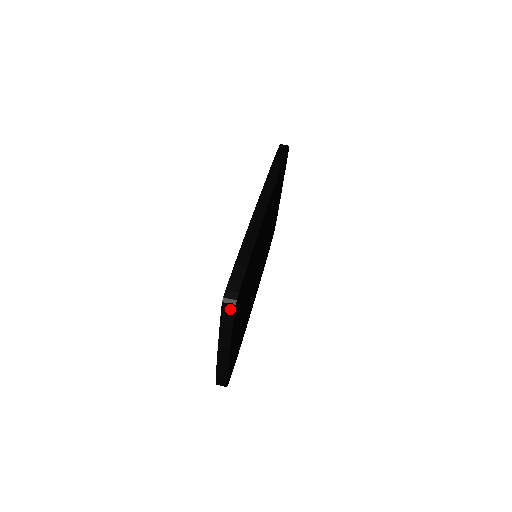
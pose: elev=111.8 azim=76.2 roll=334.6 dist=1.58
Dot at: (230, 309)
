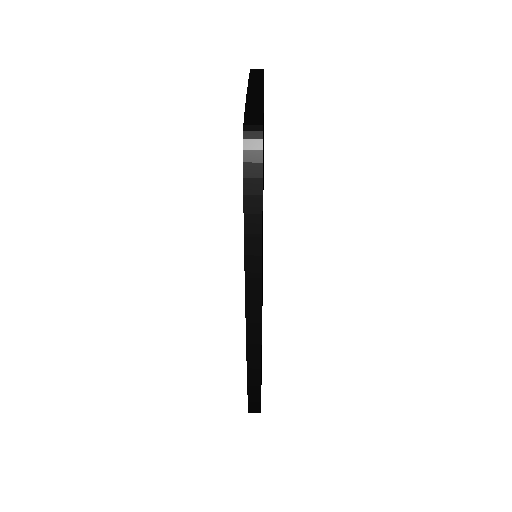
Dot at: (259, 70)
